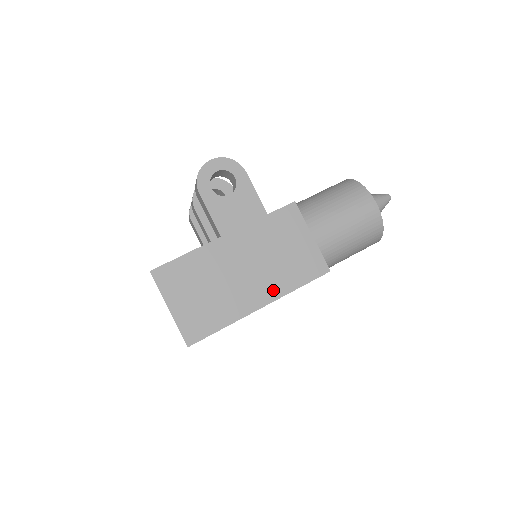
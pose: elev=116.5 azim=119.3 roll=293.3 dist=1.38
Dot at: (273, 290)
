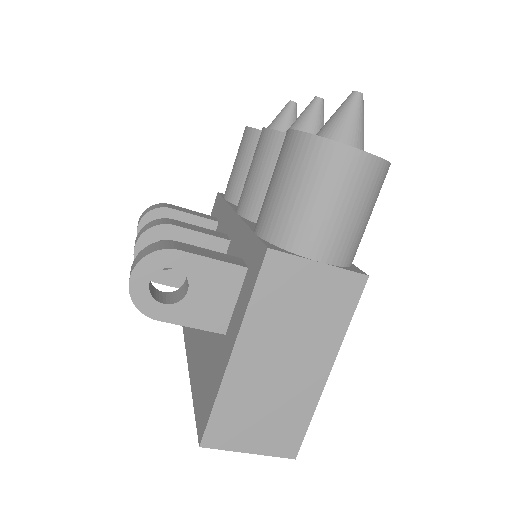
Dot at: (327, 349)
